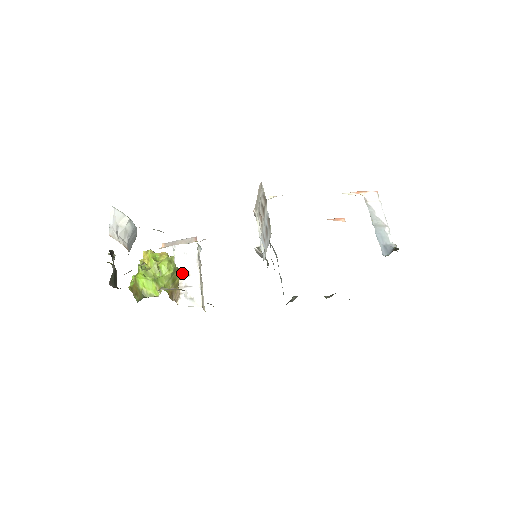
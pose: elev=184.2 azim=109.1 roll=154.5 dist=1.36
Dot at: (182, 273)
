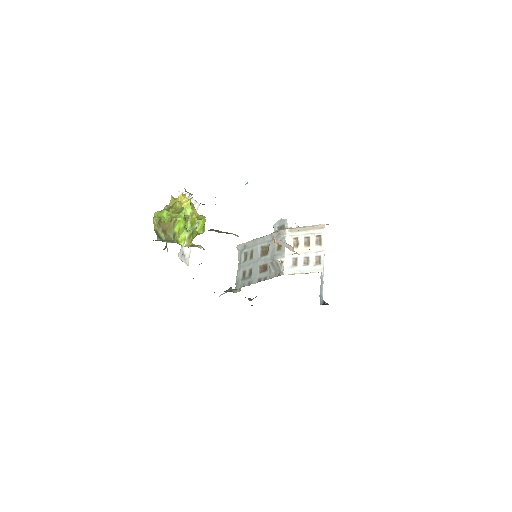
Dot at: occluded
